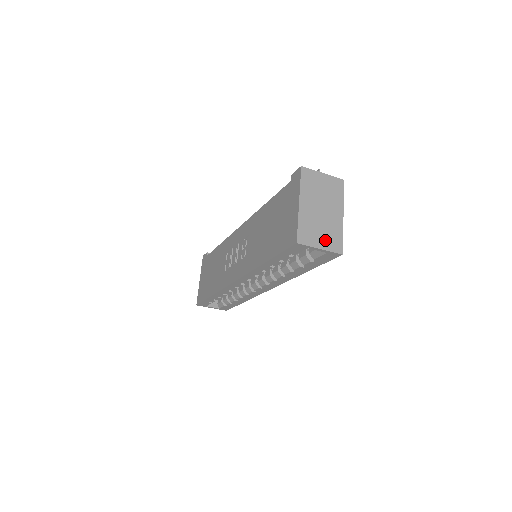
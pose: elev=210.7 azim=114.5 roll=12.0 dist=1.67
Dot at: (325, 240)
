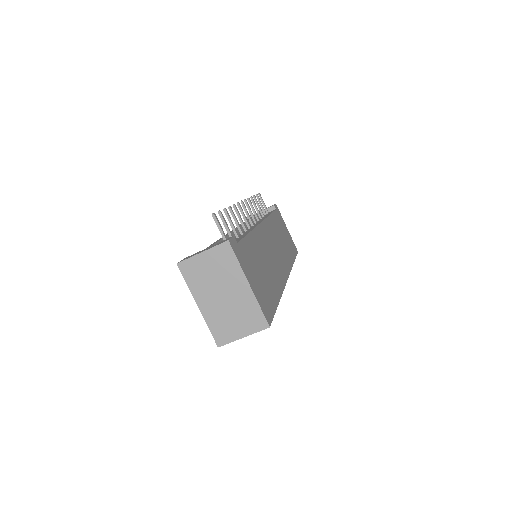
Dot at: (244, 325)
